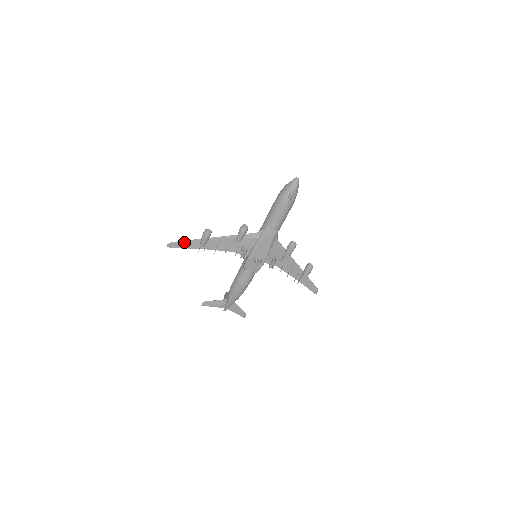
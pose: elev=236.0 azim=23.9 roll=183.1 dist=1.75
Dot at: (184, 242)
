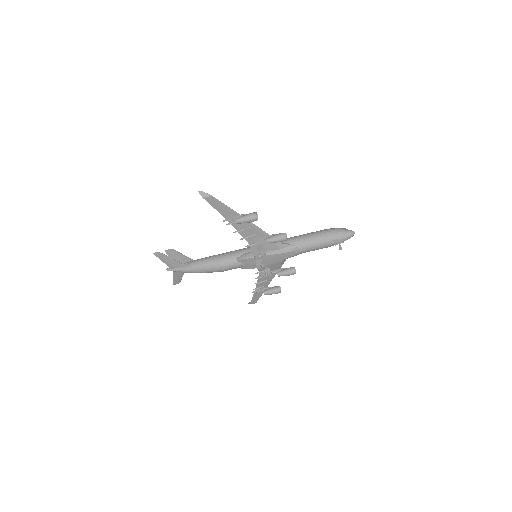
Dot at: (221, 204)
